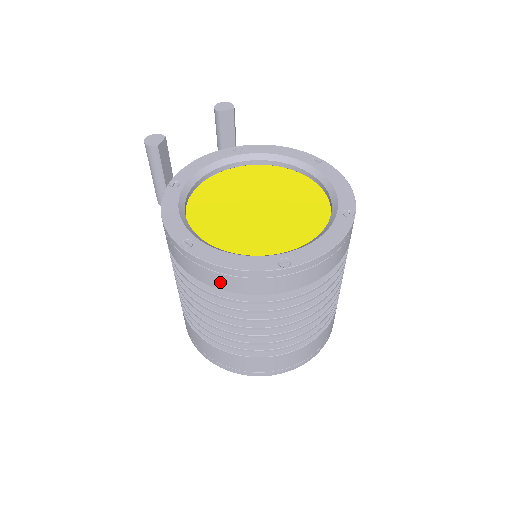
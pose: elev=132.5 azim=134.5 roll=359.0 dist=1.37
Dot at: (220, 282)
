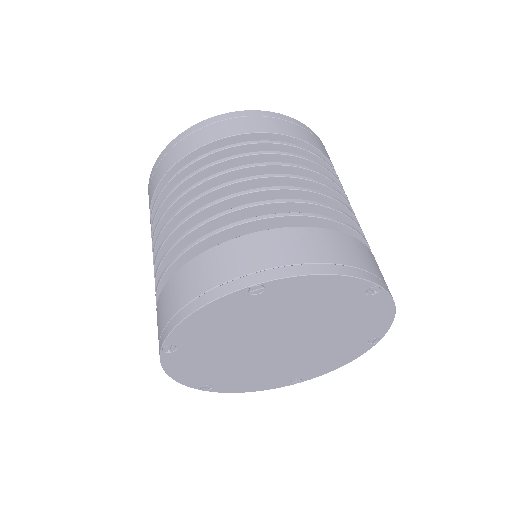
Dot at: (165, 165)
